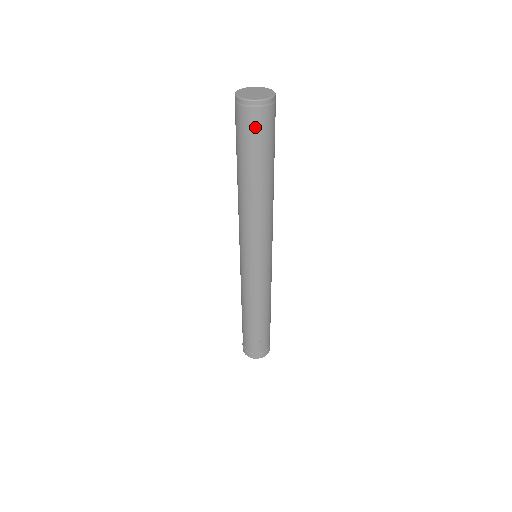
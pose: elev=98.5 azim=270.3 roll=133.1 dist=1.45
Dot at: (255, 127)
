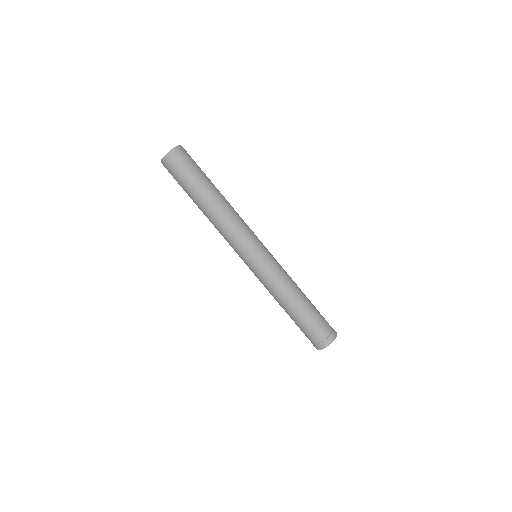
Dot at: (186, 161)
